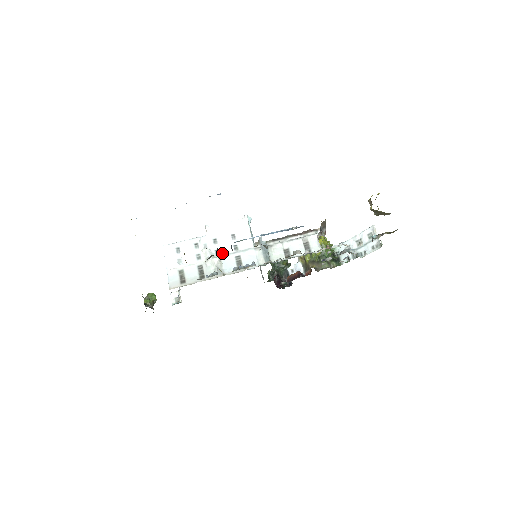
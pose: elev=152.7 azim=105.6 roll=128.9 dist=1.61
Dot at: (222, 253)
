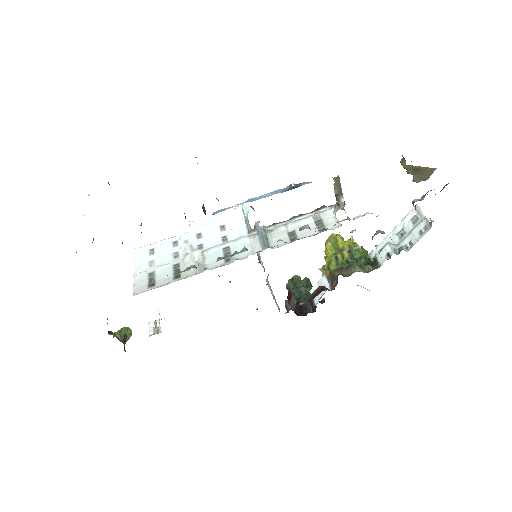
Dot at: (206, 247)
